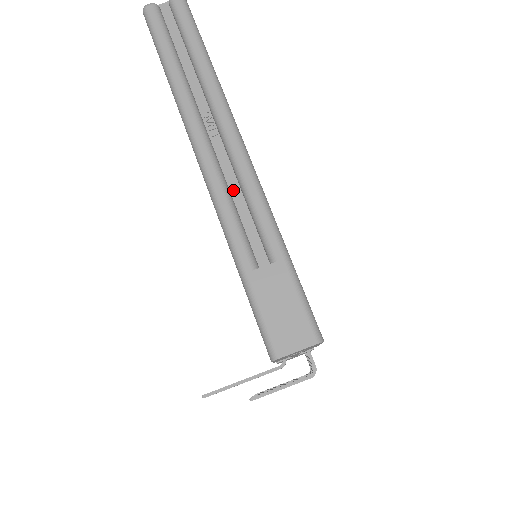
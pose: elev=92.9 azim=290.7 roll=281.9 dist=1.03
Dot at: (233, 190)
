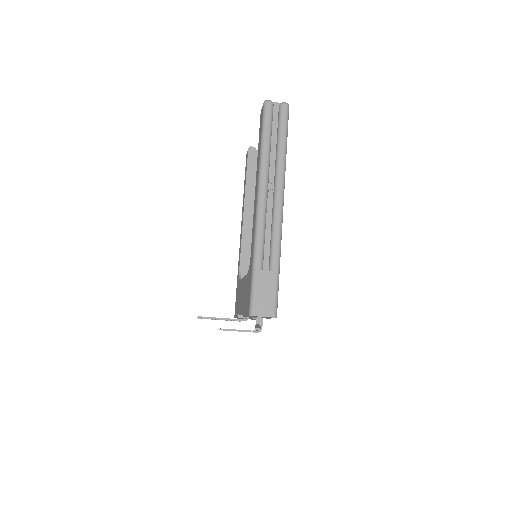
Dot at: (267, 225)
